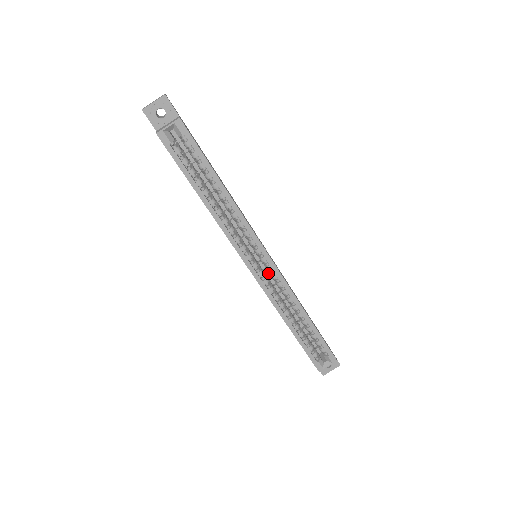
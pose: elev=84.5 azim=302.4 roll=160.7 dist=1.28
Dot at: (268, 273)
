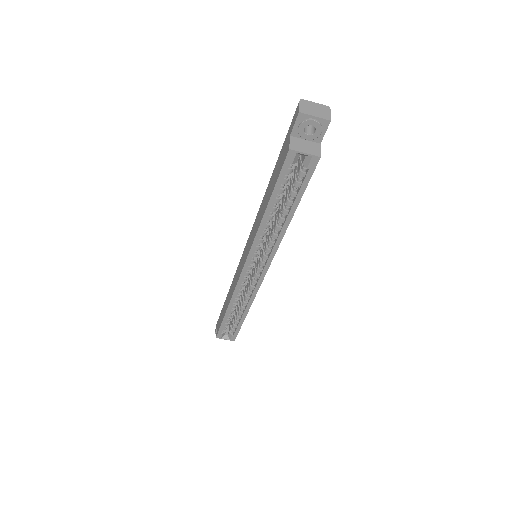
Dot at: occluded
